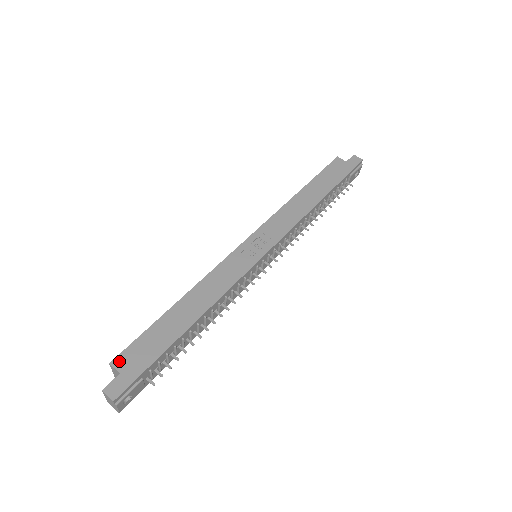
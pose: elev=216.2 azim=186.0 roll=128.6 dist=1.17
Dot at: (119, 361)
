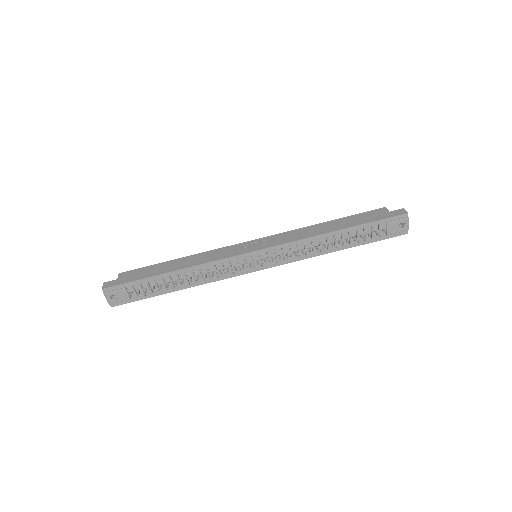
Dot at: (123, 274)
